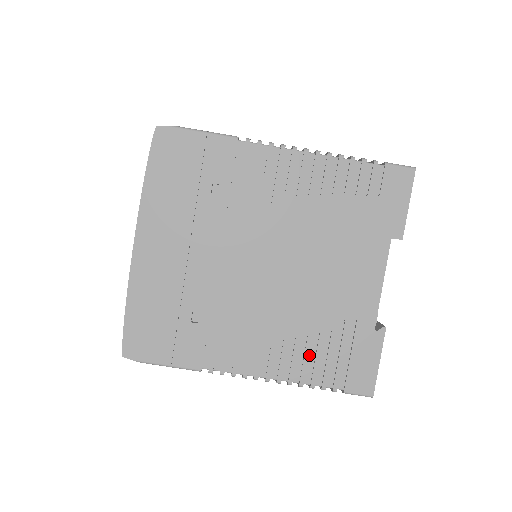
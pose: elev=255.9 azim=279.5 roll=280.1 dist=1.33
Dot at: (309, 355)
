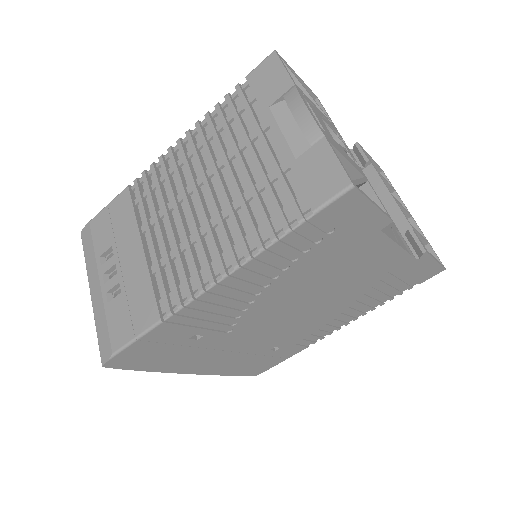
Dot at: (374, 298)
